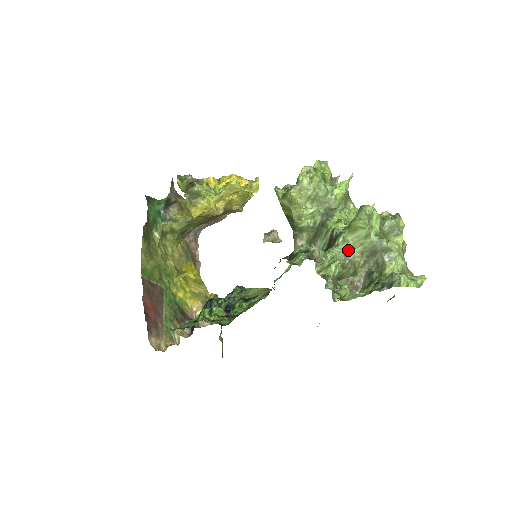
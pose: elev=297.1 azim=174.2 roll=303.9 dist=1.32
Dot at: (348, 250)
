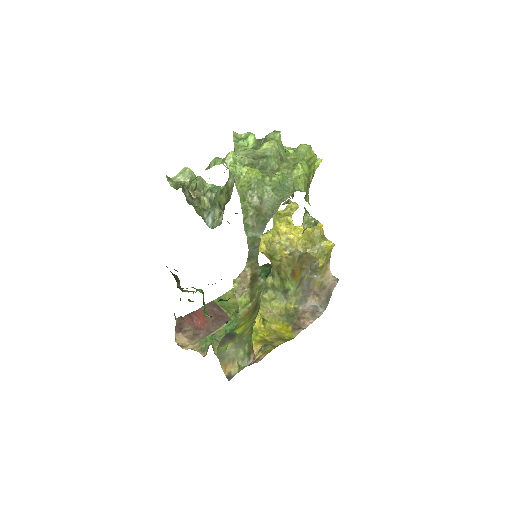
Dot at: occluded
